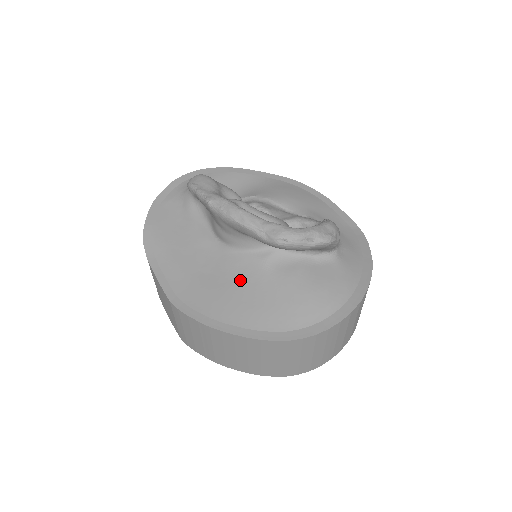
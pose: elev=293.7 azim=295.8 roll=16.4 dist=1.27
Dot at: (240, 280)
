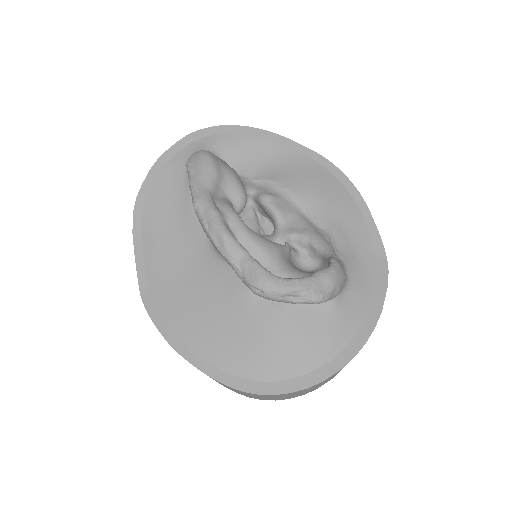
Dot at: (216, 298)
